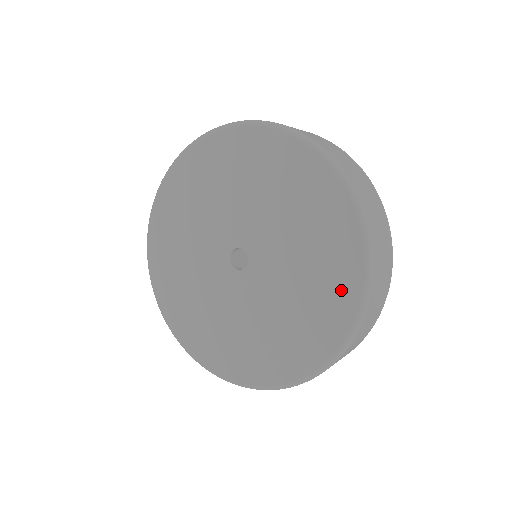
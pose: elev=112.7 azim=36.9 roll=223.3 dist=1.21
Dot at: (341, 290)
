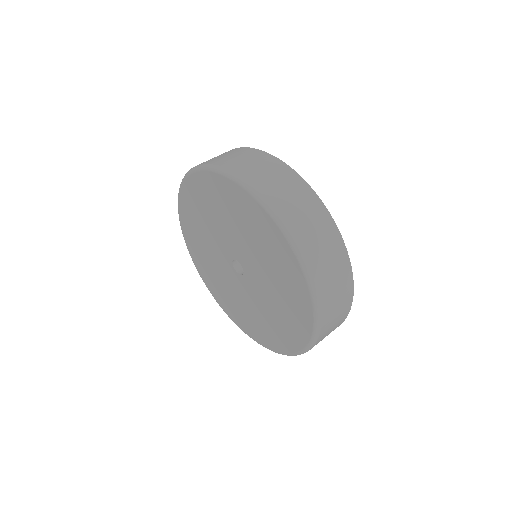
Dot at: (298, 294)
